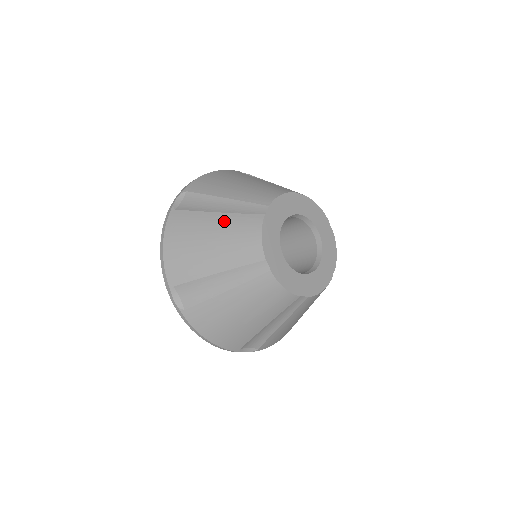
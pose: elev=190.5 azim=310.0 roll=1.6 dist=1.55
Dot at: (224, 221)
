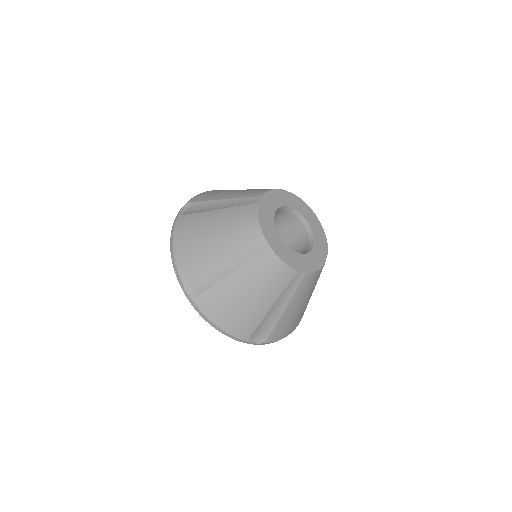
Dot at: (225, 214)
